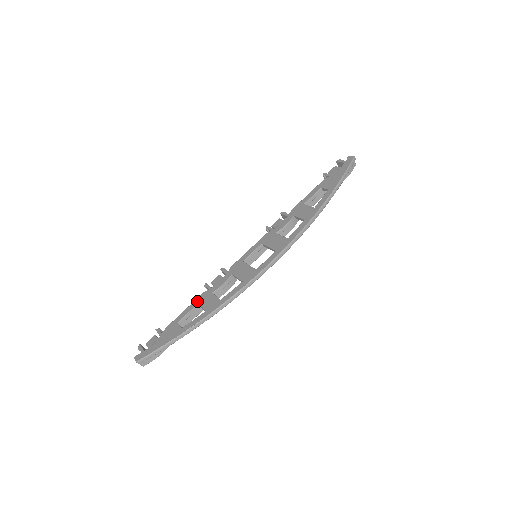
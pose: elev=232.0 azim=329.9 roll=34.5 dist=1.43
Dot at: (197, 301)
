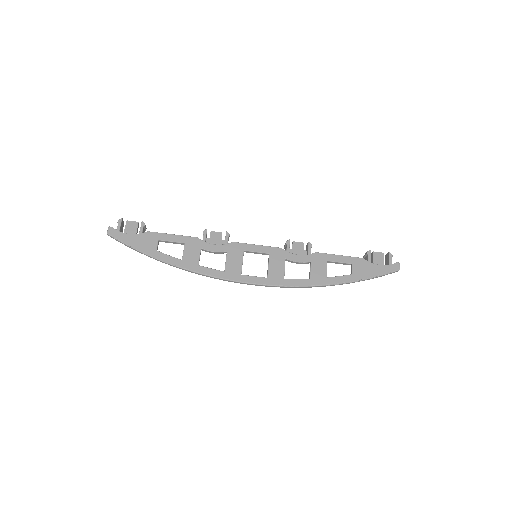
Dot at: (186, 240)
